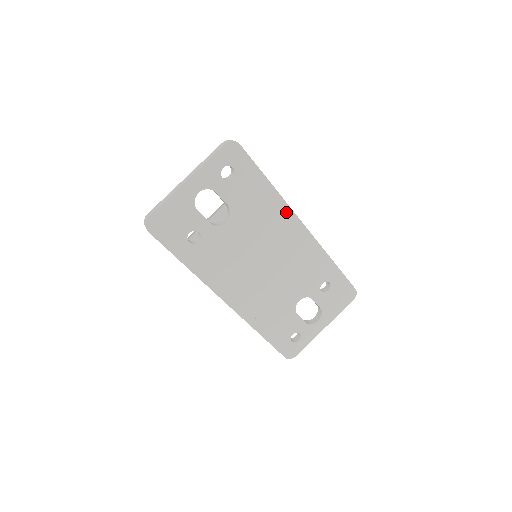
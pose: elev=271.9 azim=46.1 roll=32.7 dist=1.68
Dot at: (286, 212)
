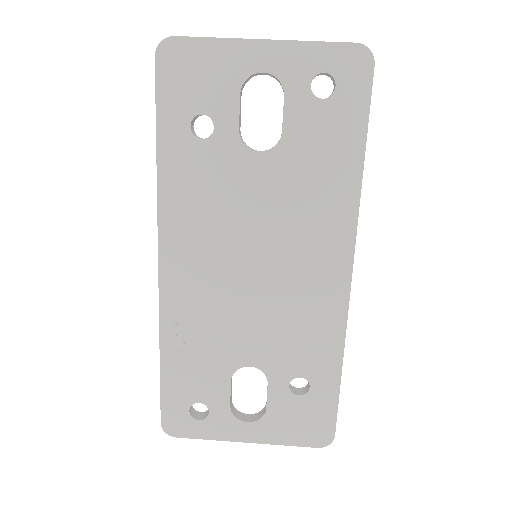
Dot at: (346, 224)
